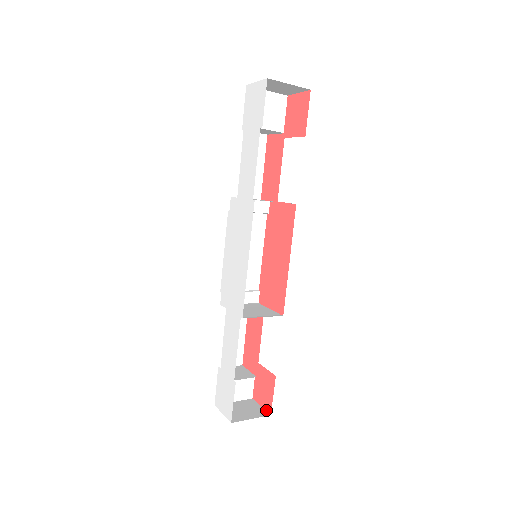
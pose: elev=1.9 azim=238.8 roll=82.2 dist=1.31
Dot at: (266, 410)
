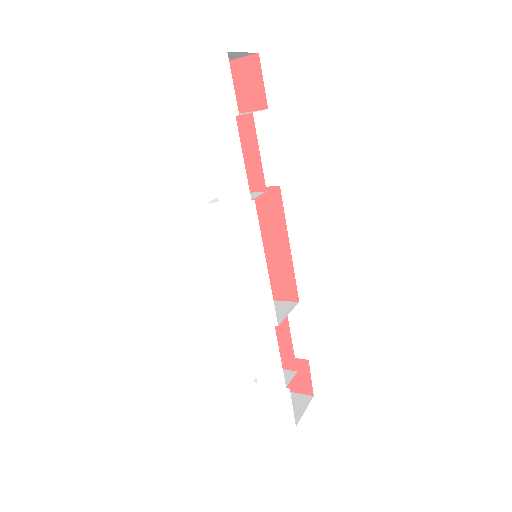
Dot at: (305, 394)
